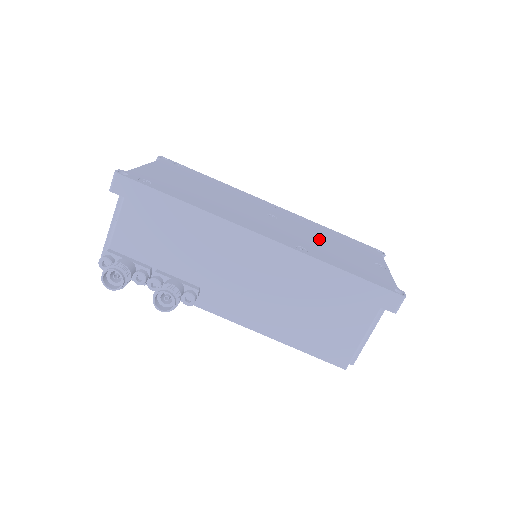
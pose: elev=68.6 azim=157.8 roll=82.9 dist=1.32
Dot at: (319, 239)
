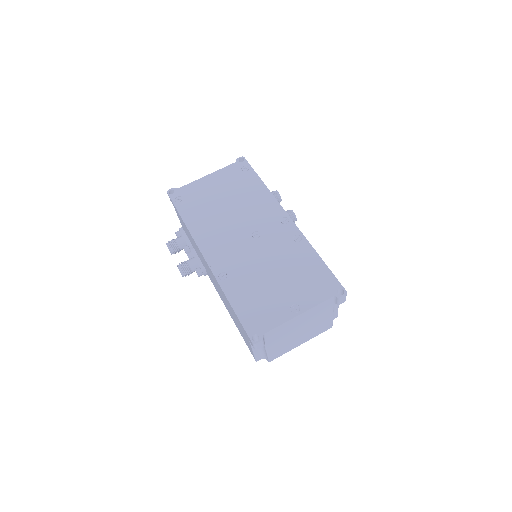
Dot at: (268, 267)
